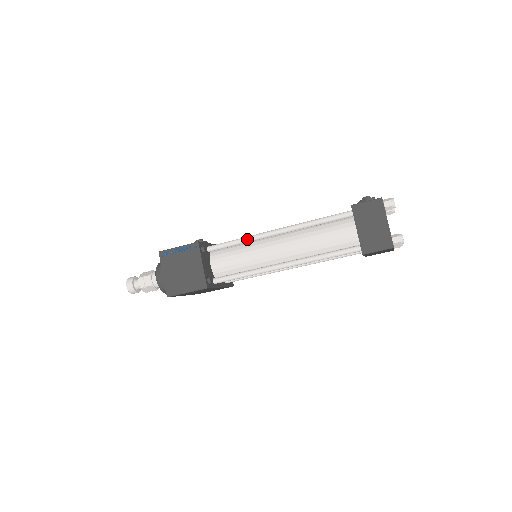
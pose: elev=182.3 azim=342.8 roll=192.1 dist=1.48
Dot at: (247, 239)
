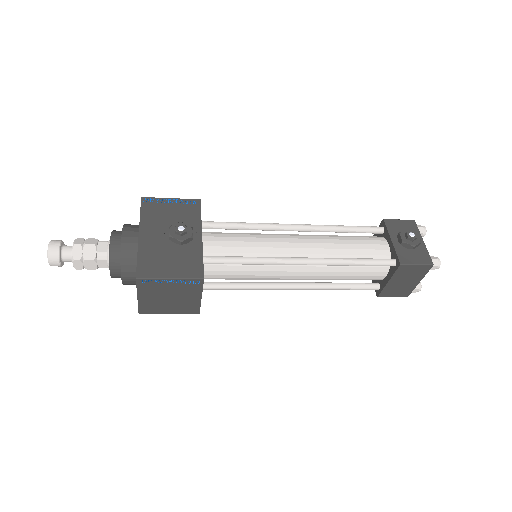
Dot at: (263, 264)
